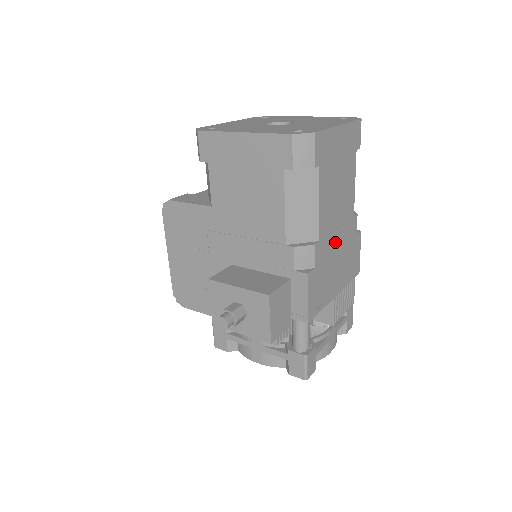
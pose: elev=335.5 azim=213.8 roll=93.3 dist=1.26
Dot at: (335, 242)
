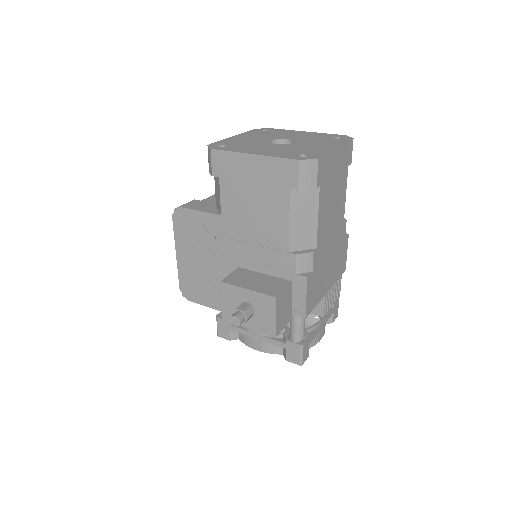
Dot at: (329, 247)
